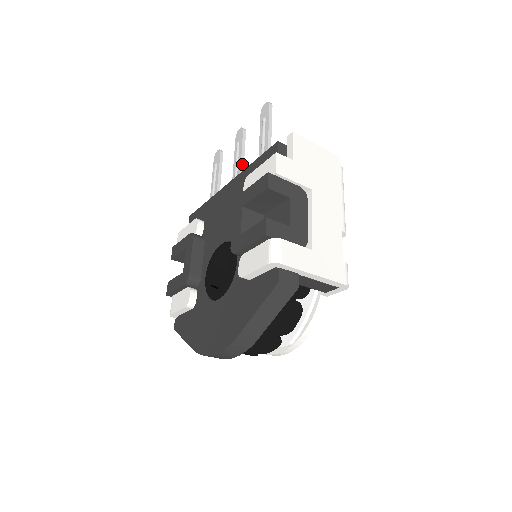
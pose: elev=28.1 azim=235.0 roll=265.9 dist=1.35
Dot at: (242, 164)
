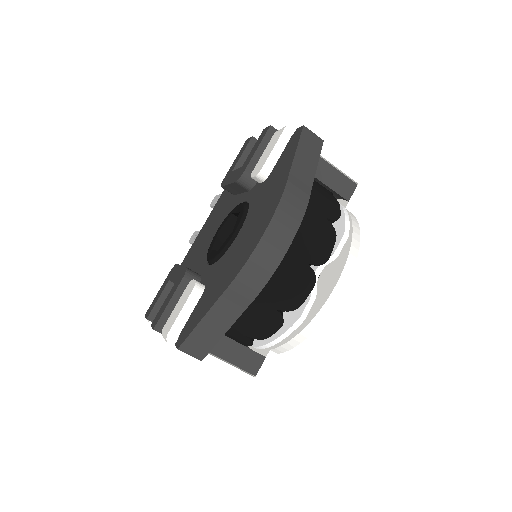
Dot at: occluded
